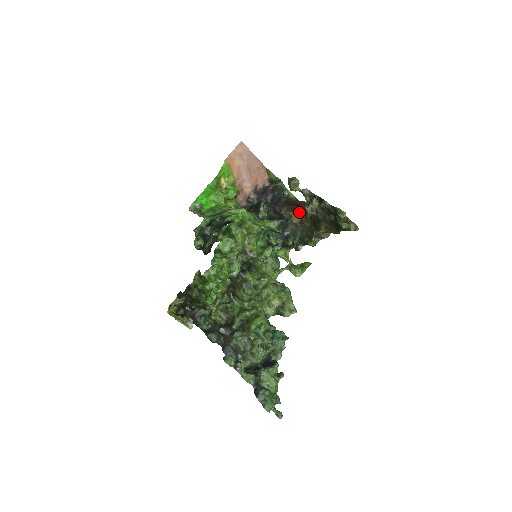
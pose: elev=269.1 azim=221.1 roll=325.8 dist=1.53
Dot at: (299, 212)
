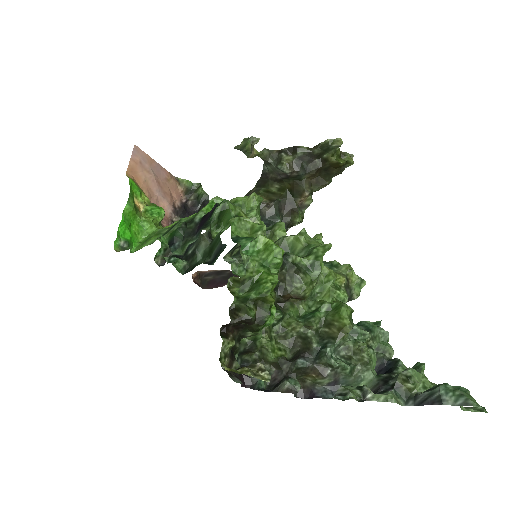
Dot at: (259, 194)
